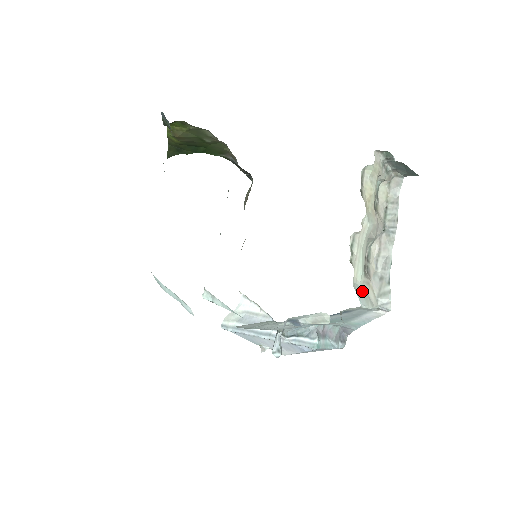
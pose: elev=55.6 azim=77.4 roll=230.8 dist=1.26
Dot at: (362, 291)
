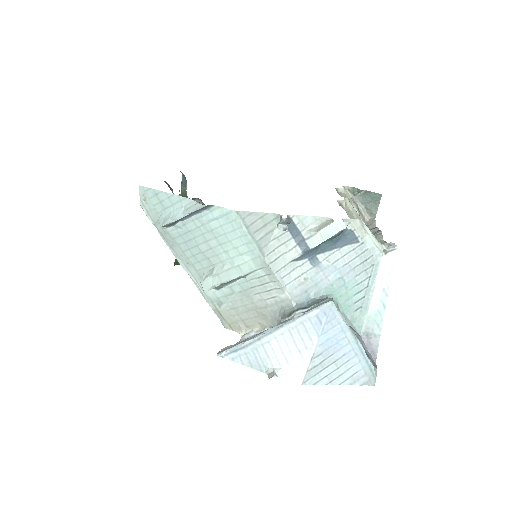
Dot at: occluded
